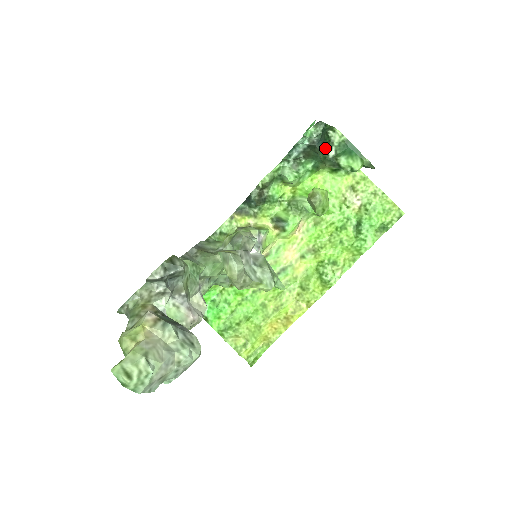
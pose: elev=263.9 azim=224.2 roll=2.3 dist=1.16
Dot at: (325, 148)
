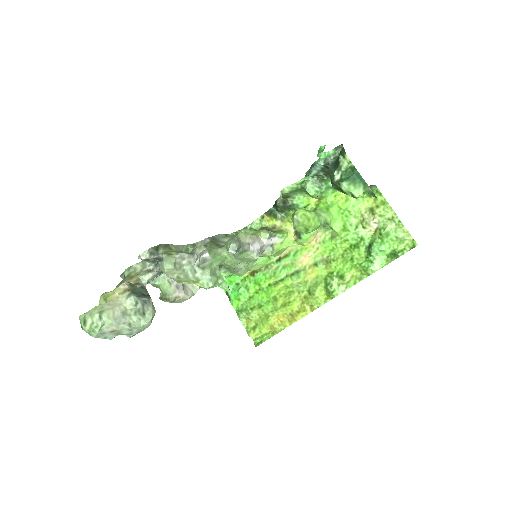
Dot at: (333, 171)
